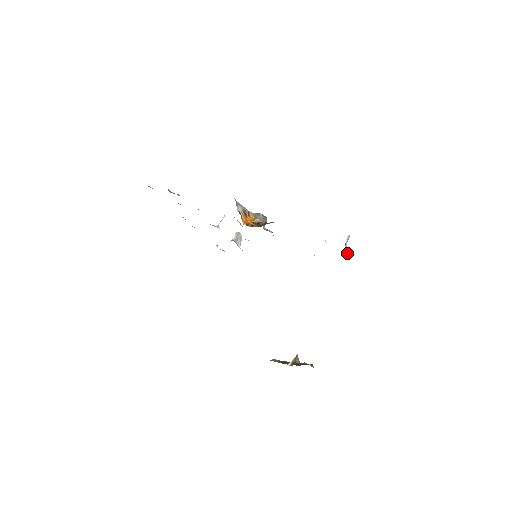
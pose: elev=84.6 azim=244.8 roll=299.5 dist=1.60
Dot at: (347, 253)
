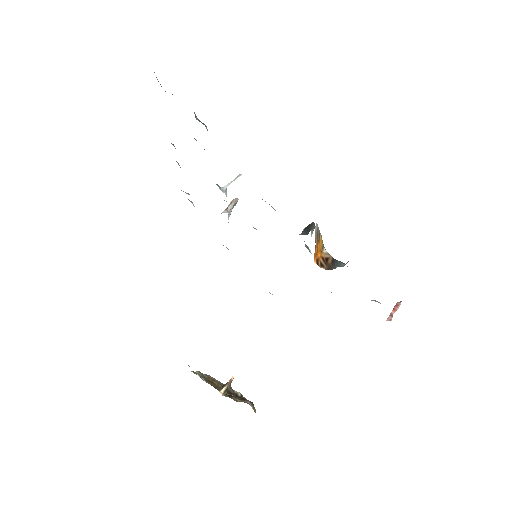
Dot at: occluded
